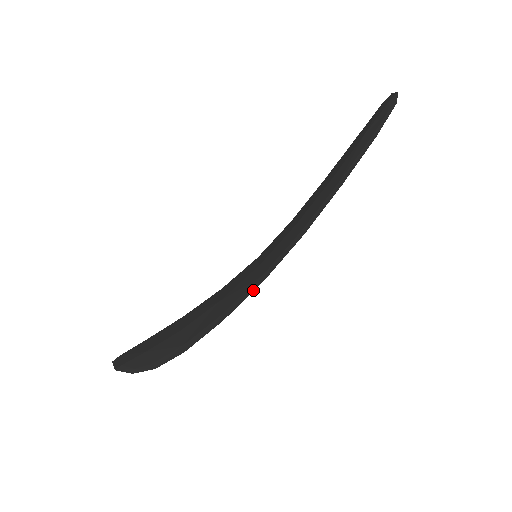
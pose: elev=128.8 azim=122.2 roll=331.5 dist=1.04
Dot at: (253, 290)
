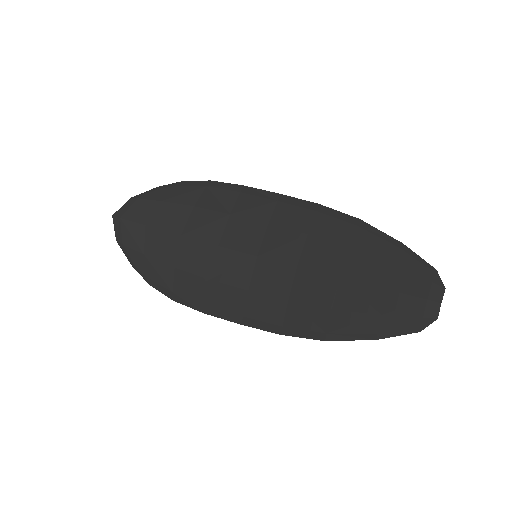
Dot at: (232, 321)
